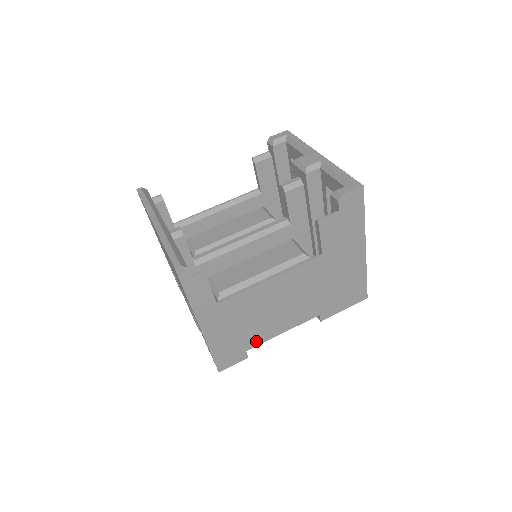
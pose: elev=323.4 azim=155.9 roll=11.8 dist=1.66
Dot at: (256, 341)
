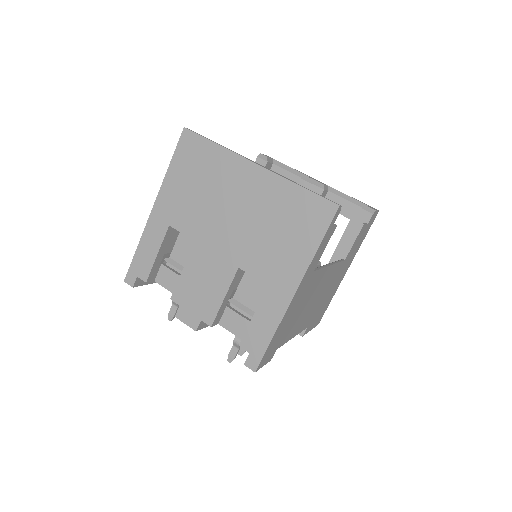
Dot at: (285, 339)
